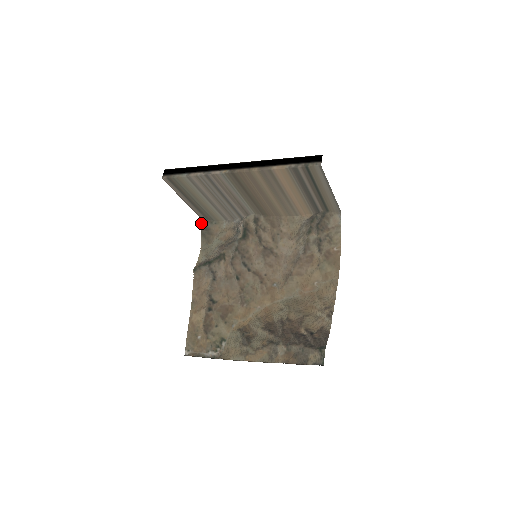
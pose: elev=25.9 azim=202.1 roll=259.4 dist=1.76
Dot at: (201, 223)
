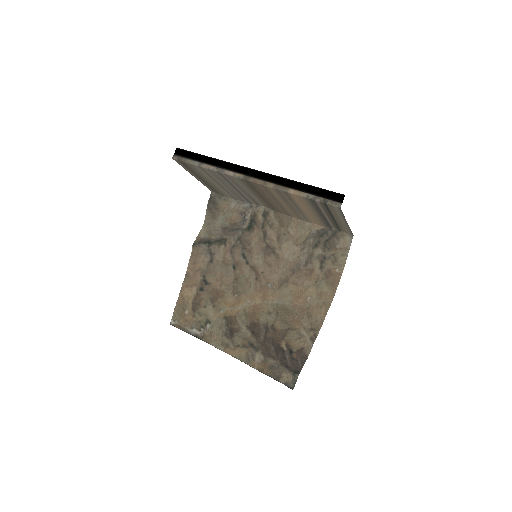
Dot at: occluded
